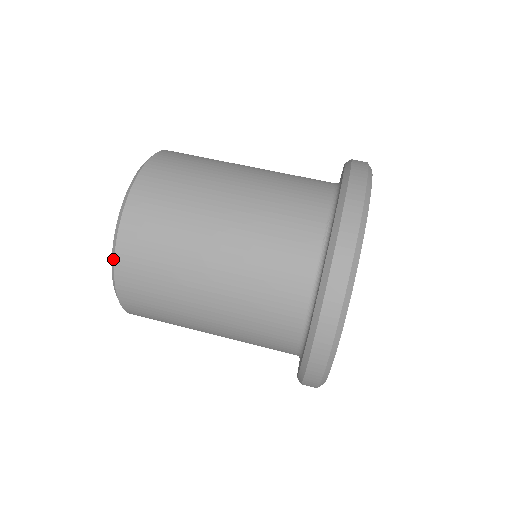
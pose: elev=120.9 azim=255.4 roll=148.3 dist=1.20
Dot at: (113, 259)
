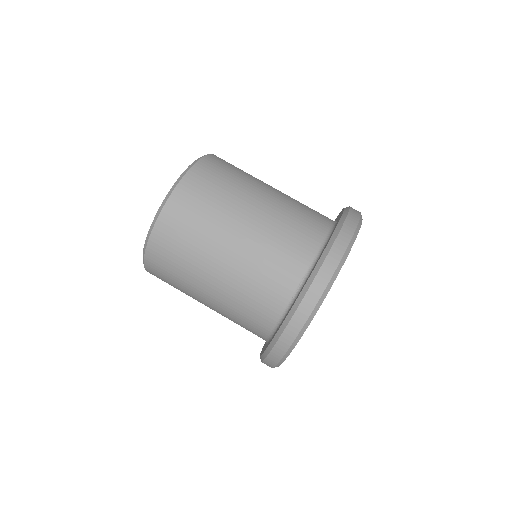
Dot at: (144, 252)
